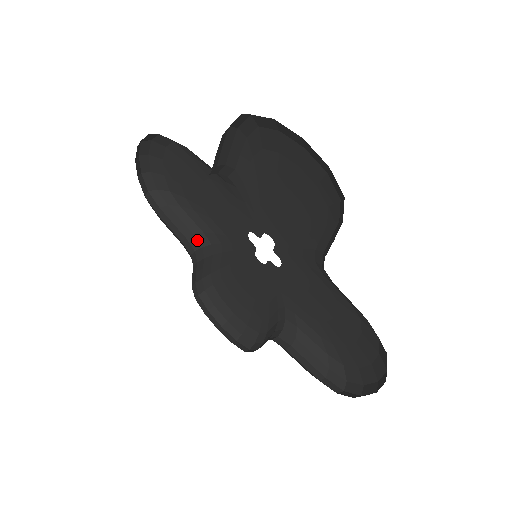
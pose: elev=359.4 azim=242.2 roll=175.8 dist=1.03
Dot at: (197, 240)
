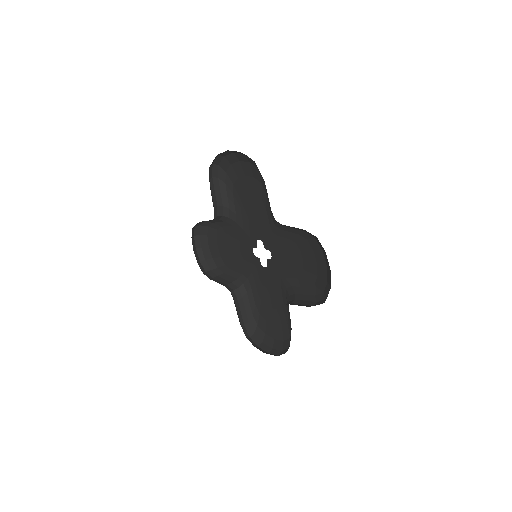
Dot at: (235, 285)
